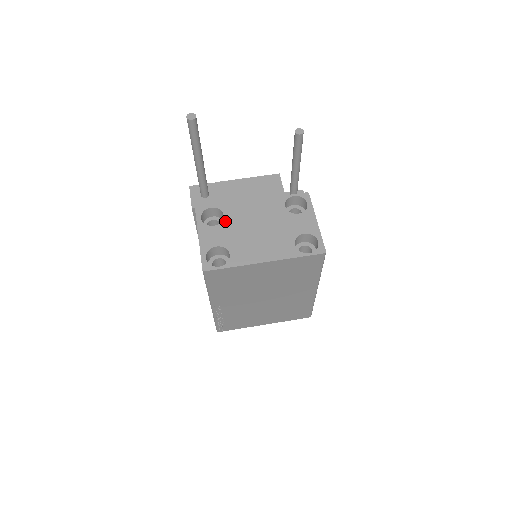
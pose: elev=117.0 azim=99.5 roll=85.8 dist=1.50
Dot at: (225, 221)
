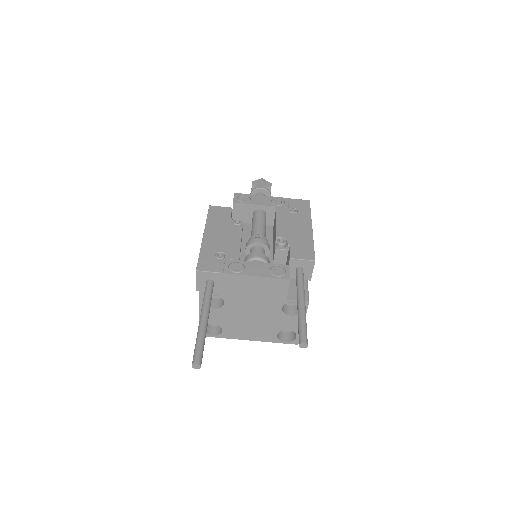
Dot at: (224, 308)
